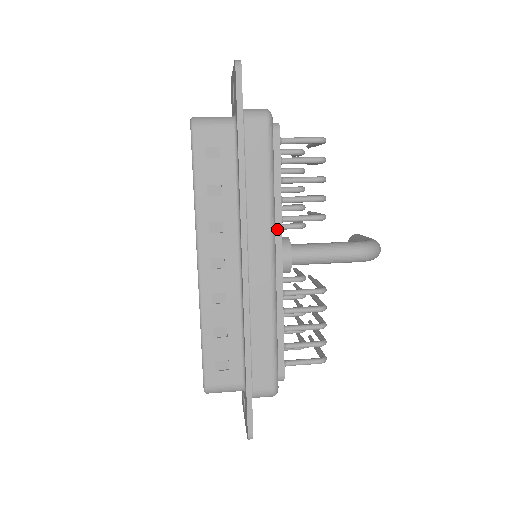
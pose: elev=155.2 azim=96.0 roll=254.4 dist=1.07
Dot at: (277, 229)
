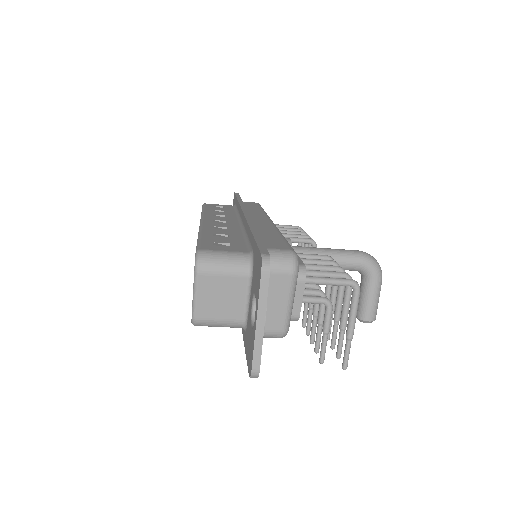
Dot at: occluded
